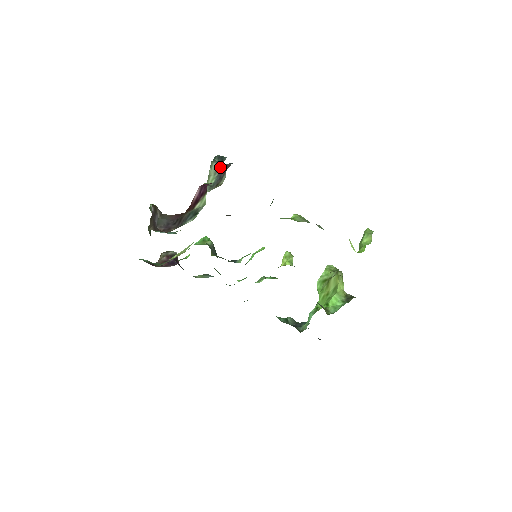
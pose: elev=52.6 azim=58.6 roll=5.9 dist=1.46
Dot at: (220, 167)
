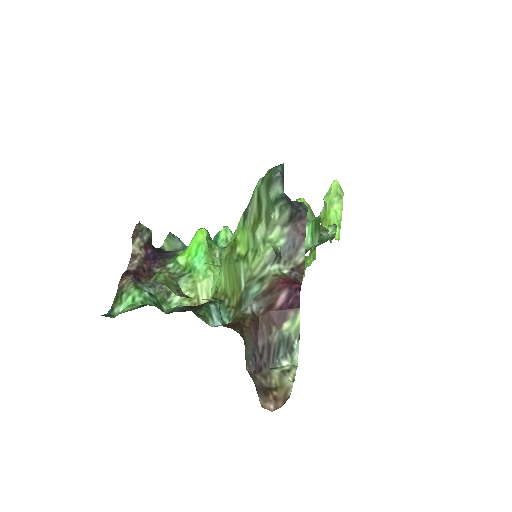
Dot at: (292, 218)
